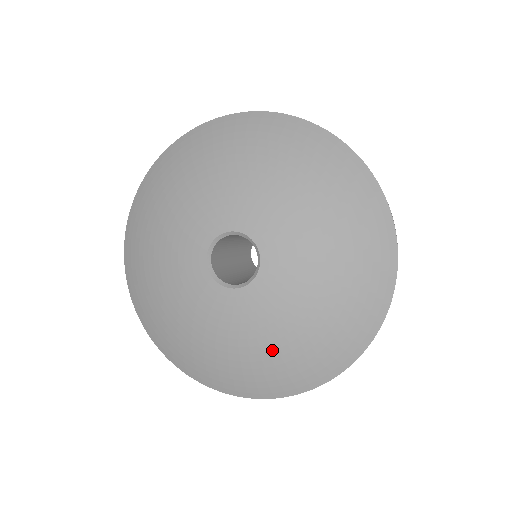
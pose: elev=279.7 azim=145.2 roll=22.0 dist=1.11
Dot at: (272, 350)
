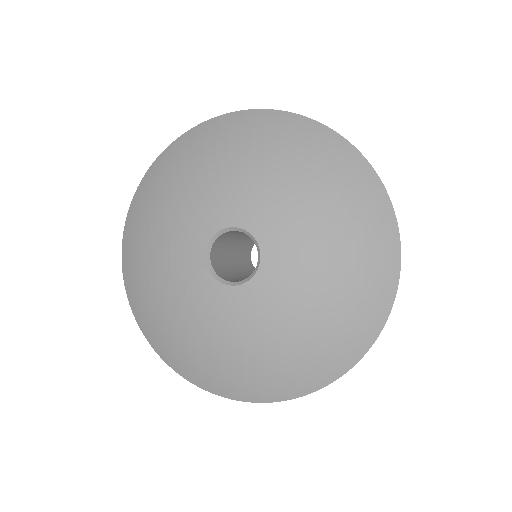
Dot at: (302, 333)
